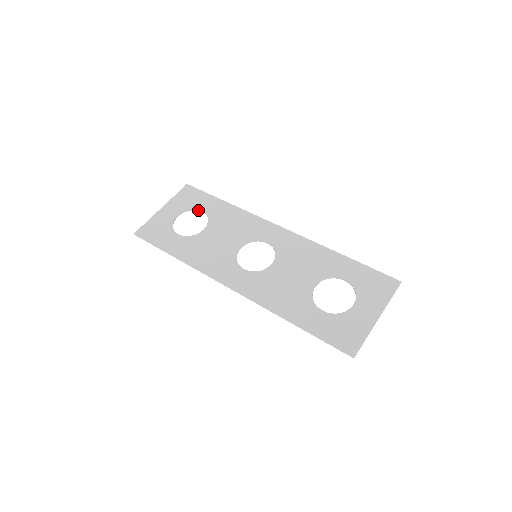
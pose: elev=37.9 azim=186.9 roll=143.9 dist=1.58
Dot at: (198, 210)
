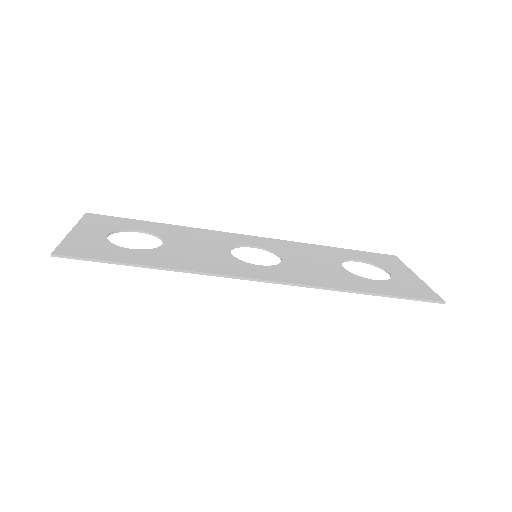
Dot at: (131, 231)
